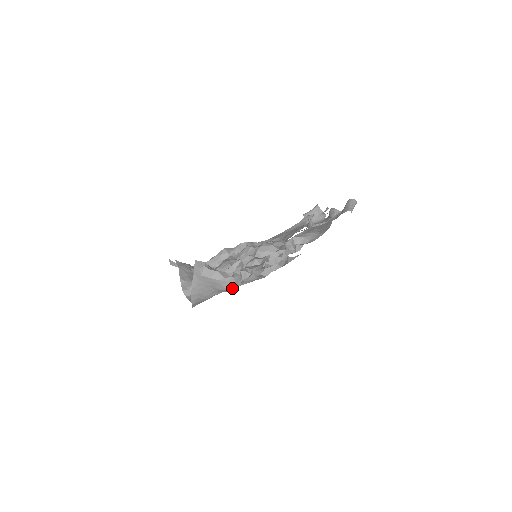
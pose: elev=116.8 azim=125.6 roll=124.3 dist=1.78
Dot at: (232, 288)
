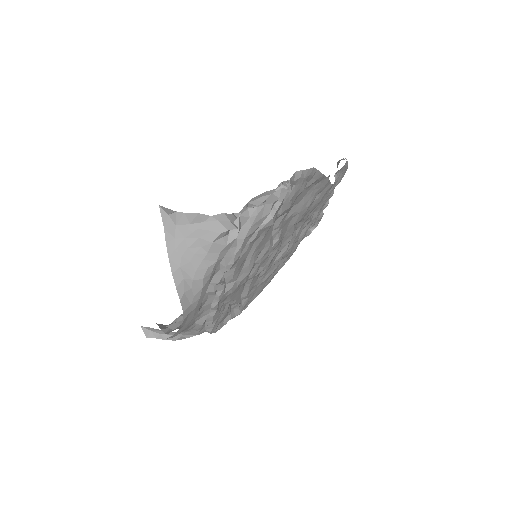
Dot at: (230, 239)
